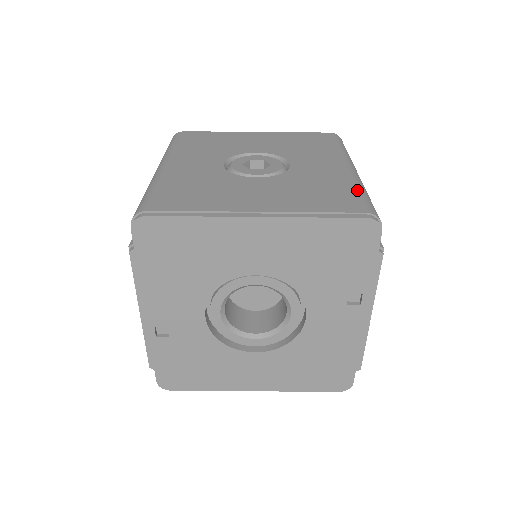
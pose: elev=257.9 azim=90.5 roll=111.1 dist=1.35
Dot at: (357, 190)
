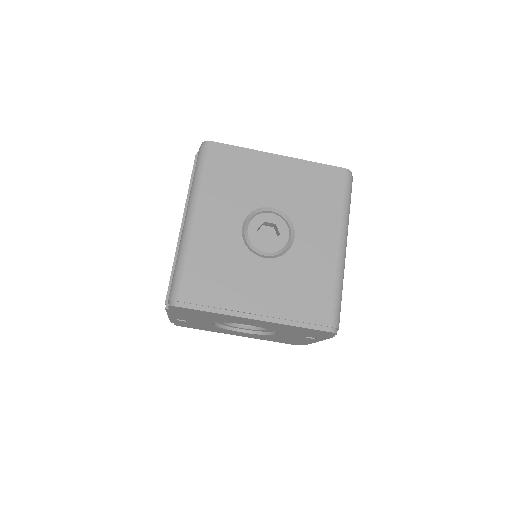
Dot at: (334, 292)
